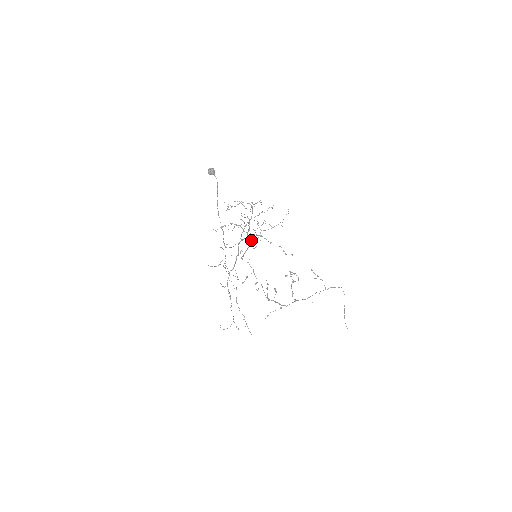
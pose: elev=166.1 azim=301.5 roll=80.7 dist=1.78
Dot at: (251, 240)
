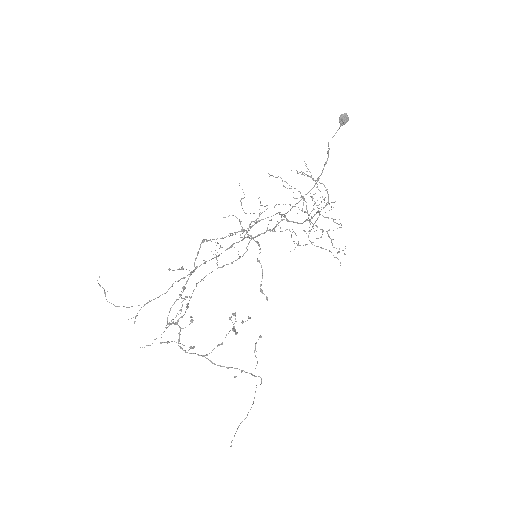
Dot at: (232, 235)
